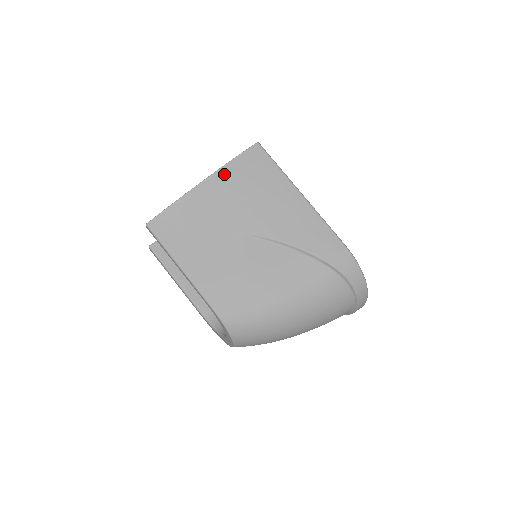
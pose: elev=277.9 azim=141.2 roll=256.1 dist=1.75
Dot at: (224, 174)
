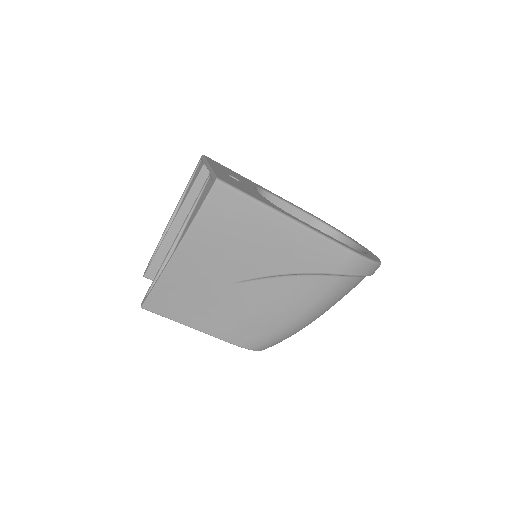
Dot at: (195, 235)
